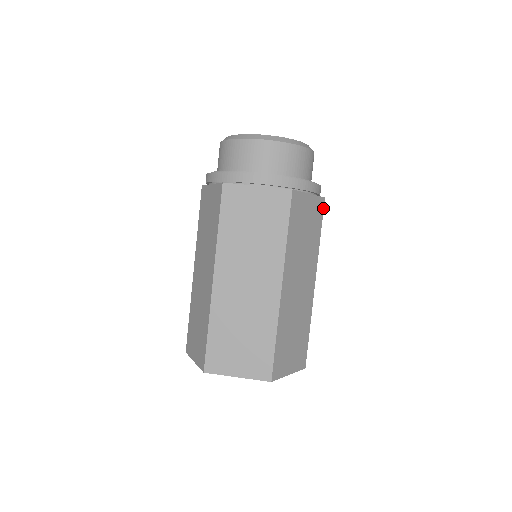
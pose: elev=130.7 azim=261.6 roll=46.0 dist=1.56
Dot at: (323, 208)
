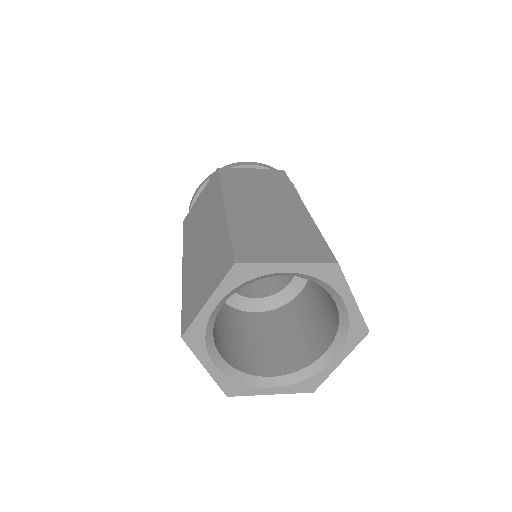
Dot at: occluded
